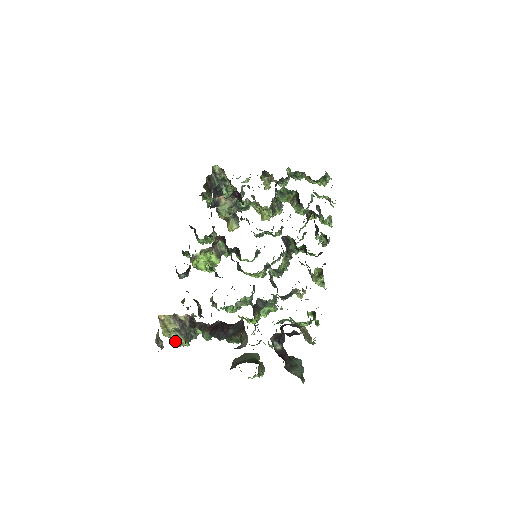
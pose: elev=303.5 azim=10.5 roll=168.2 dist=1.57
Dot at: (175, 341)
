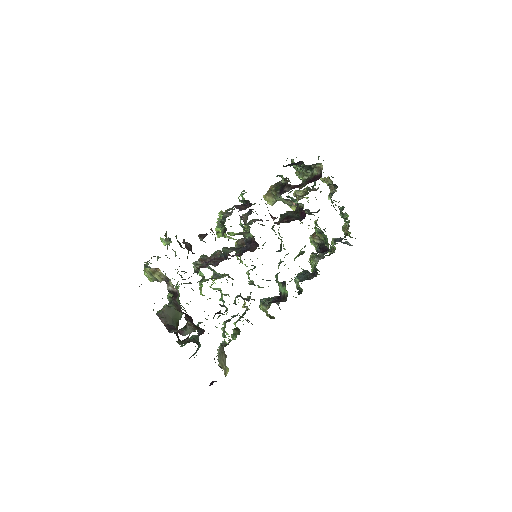
Dot at: (146, 275)
